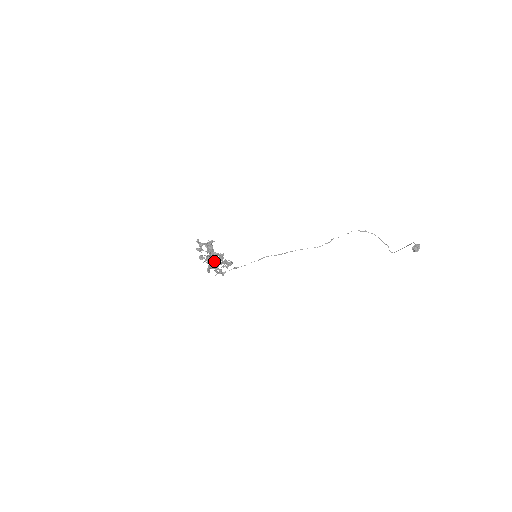
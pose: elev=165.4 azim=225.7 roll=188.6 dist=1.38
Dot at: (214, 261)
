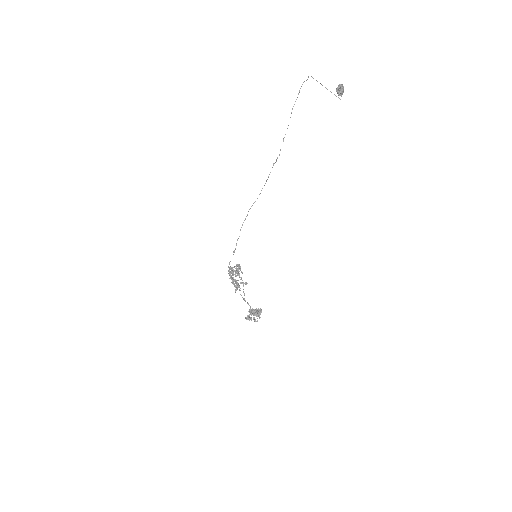
Dot at: occluded
